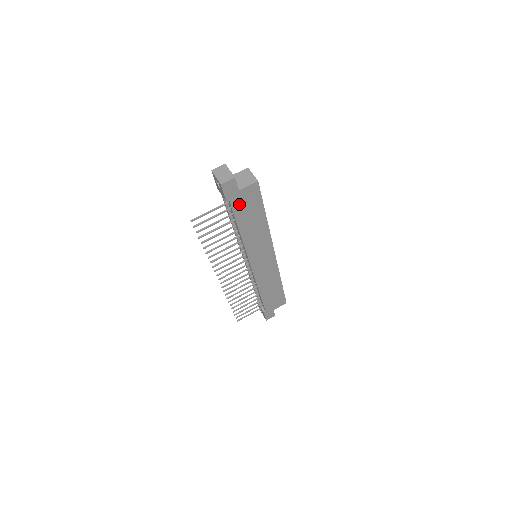
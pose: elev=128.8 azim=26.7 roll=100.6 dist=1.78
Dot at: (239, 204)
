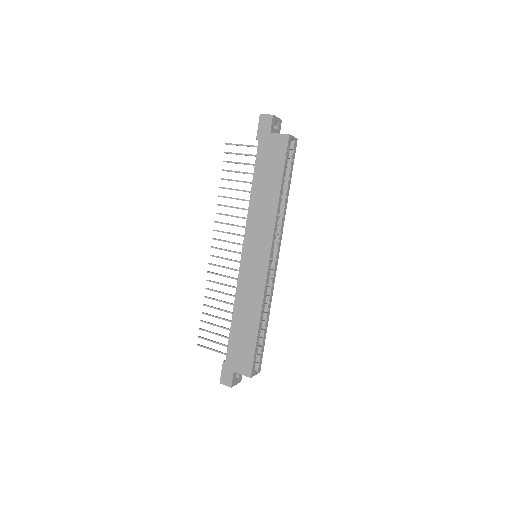
Dot at: (265, 151)
